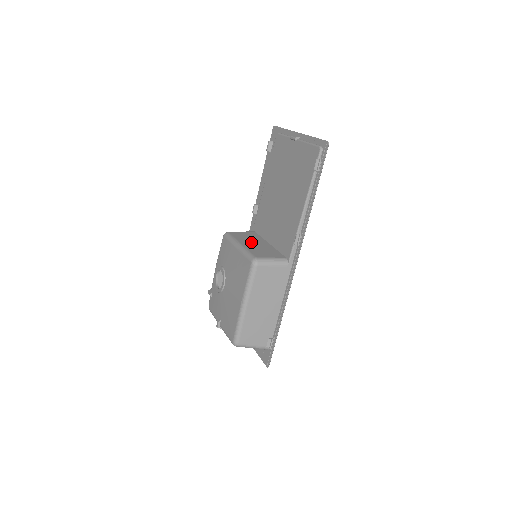
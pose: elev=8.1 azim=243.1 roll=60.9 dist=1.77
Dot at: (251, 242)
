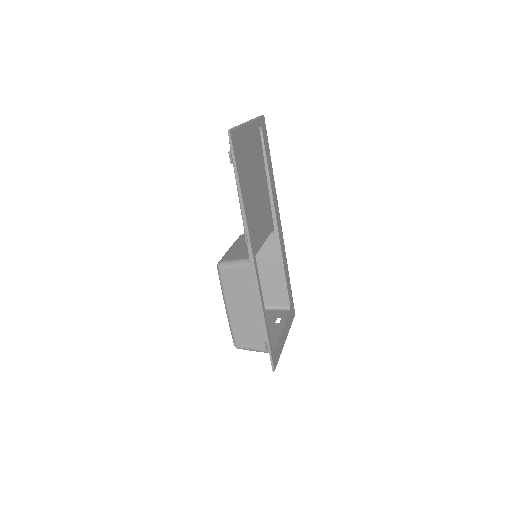
Dot at: (245, 243)
